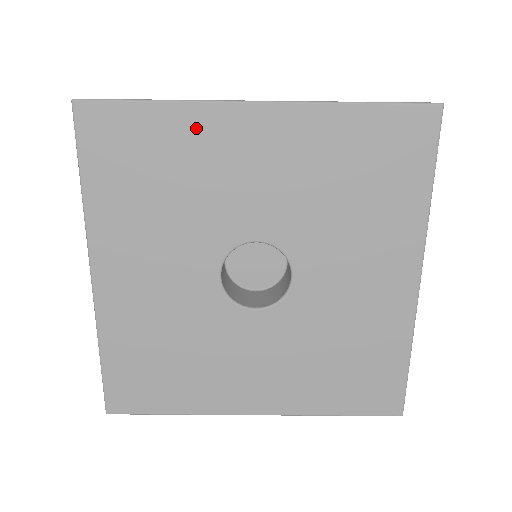
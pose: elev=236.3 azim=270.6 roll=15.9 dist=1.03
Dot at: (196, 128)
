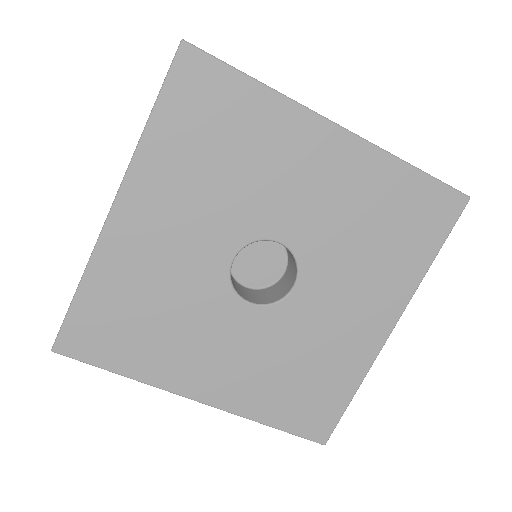
Dot at: (279, 121)
